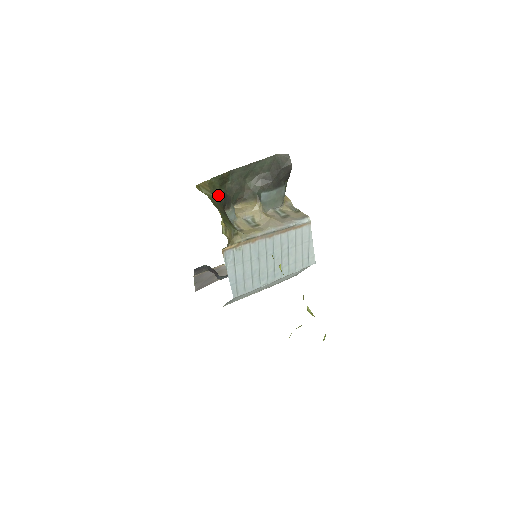
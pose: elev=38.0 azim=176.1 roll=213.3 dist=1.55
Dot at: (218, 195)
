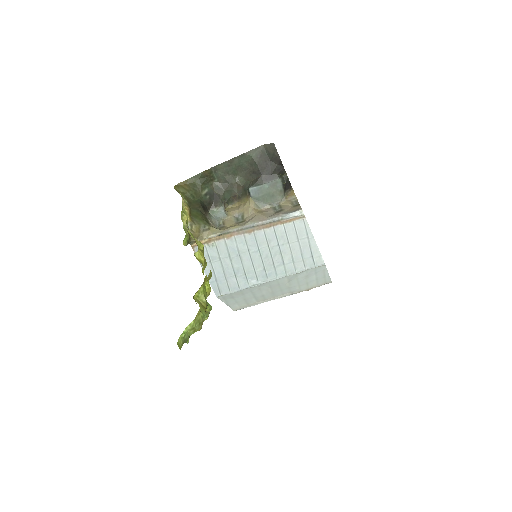
Dot at: (199, 193)
